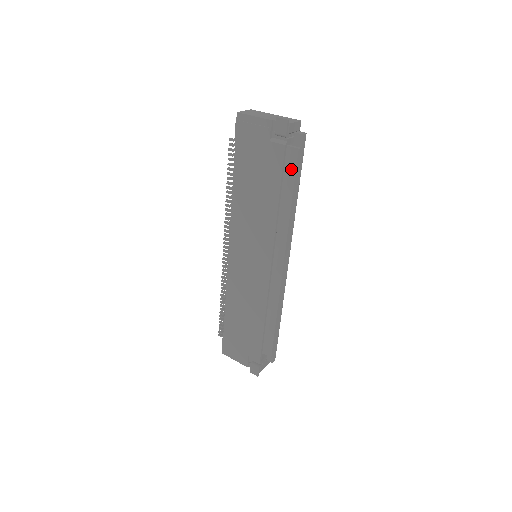
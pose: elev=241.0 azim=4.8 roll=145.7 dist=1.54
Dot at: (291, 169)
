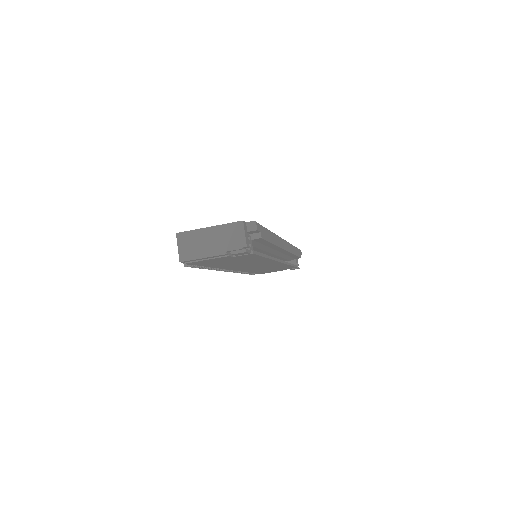
Dot at: (261, 242)
